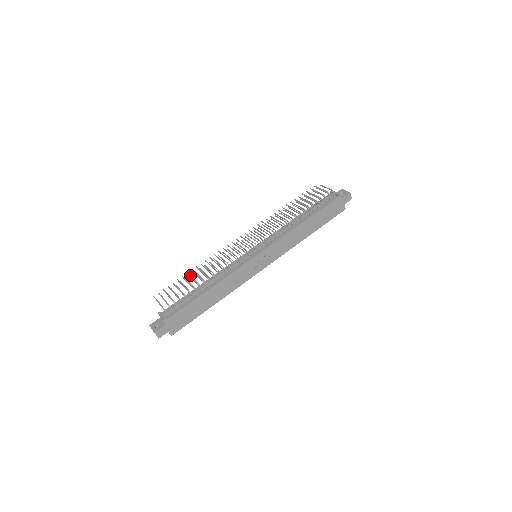
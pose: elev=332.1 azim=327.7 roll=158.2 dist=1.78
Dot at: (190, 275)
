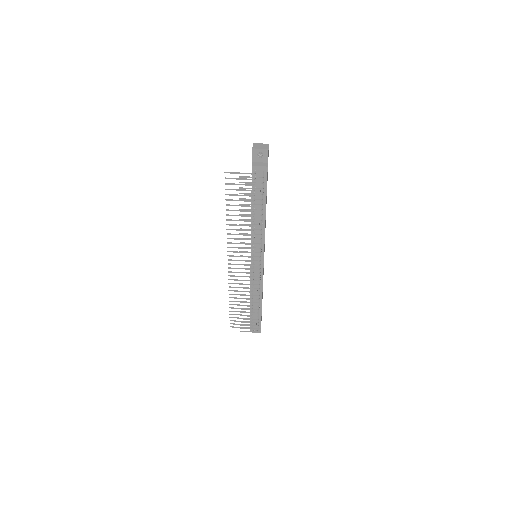
Dot at: occluded
